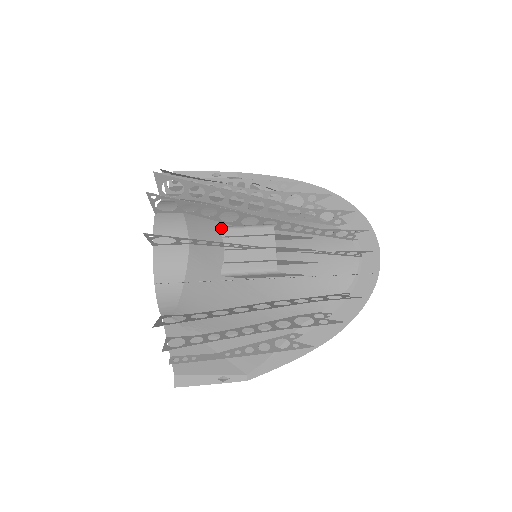
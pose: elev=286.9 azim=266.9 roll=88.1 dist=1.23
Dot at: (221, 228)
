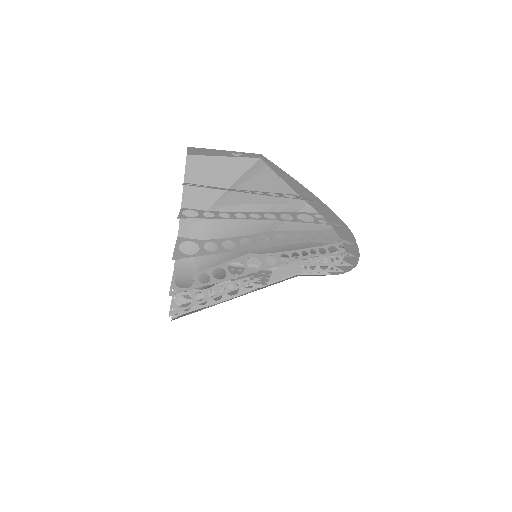
Dot at: (229, 265)
